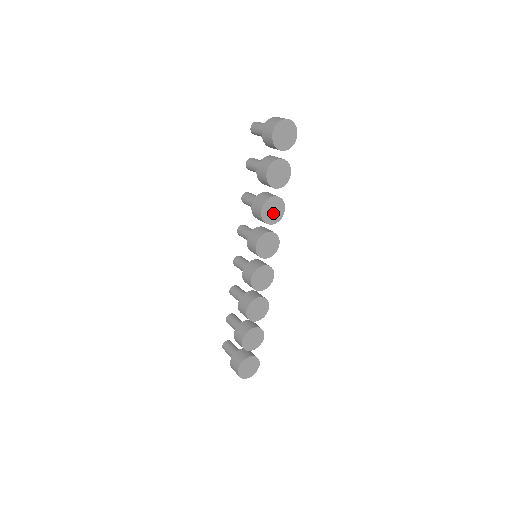
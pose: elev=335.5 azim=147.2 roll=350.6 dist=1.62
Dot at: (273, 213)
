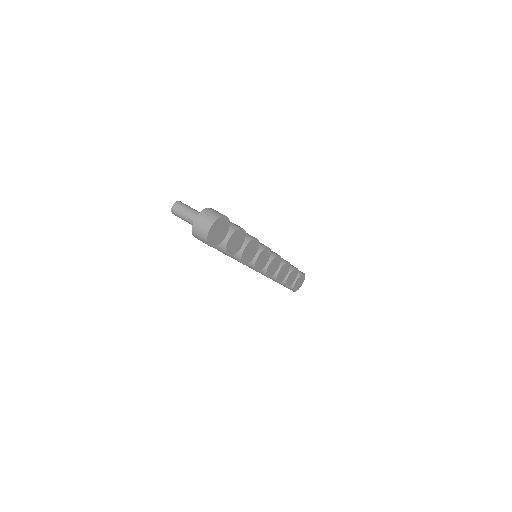
Dot at: (251, 252)
